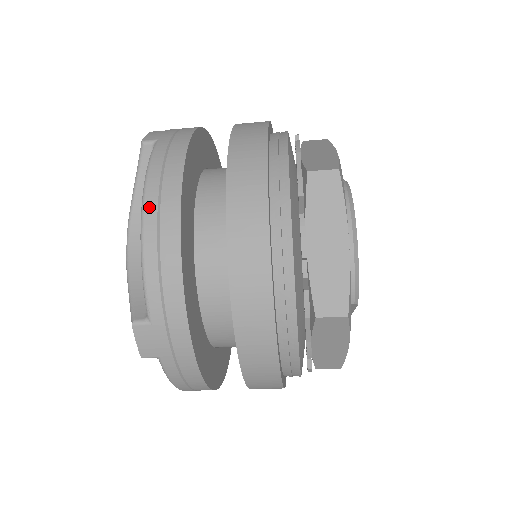
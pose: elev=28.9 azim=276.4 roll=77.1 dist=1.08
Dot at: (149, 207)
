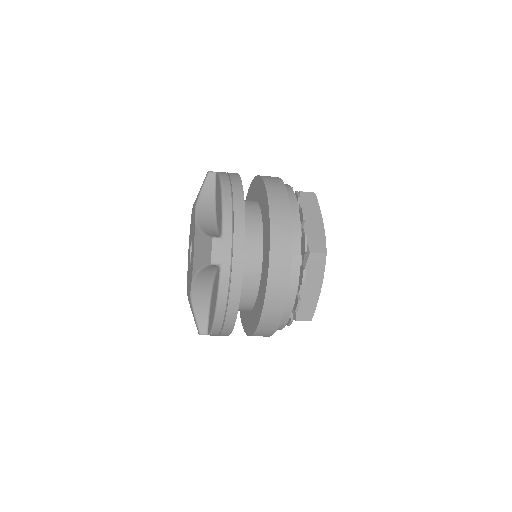
Dot at: (226, 185)
